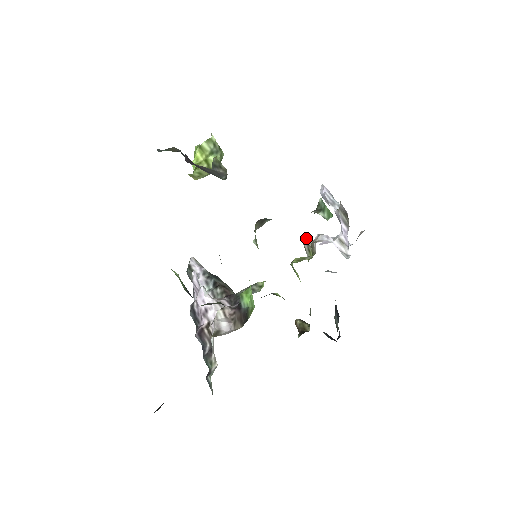
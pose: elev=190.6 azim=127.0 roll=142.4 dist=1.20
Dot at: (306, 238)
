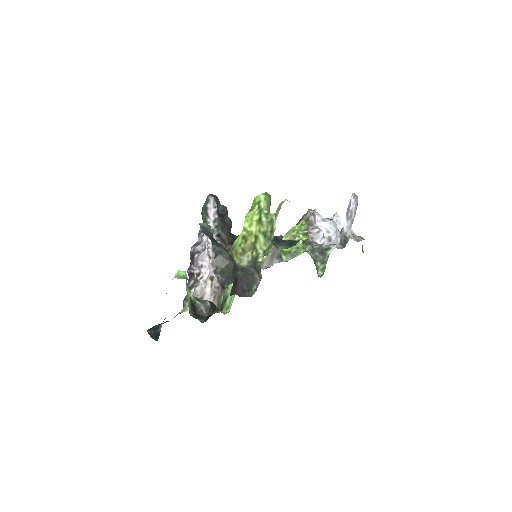
Dot at: (311, 218)
